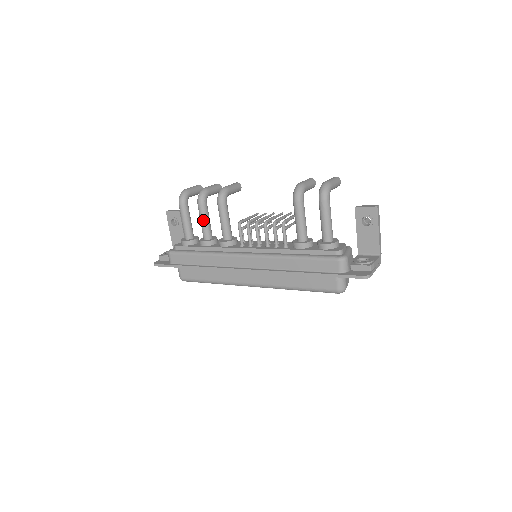
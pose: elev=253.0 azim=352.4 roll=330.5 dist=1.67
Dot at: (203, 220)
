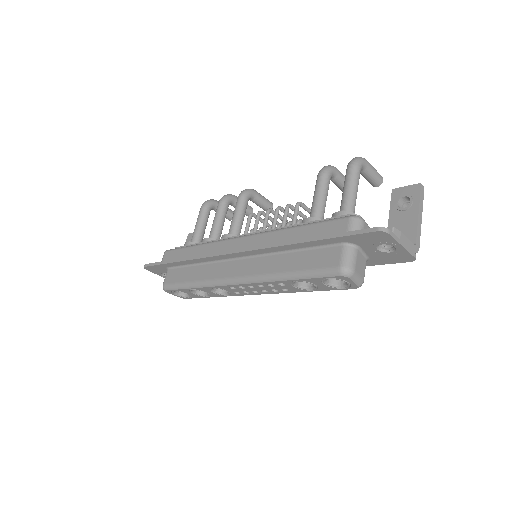
Dot at: (216, 218)
